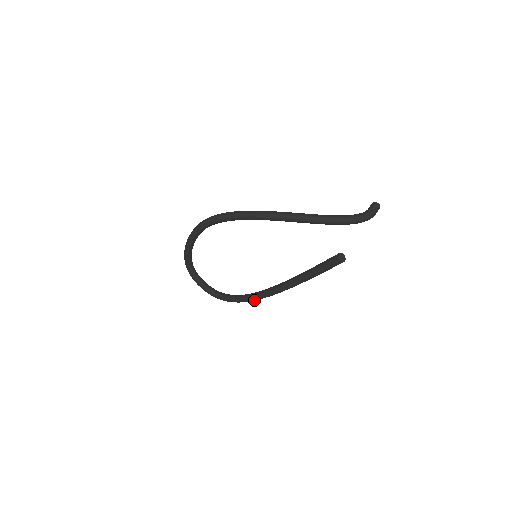
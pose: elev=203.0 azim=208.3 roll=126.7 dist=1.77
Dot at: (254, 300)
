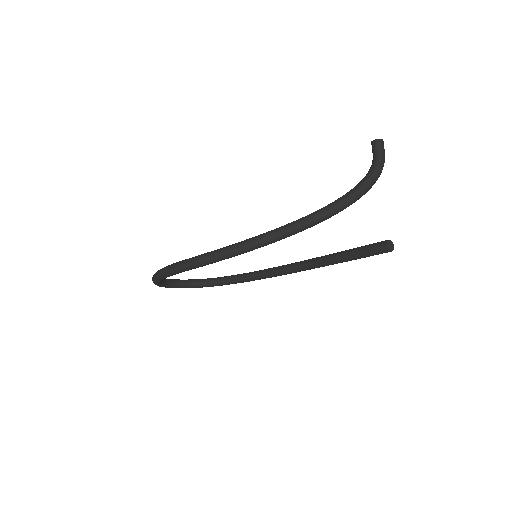
Dot at: (259, 279)
